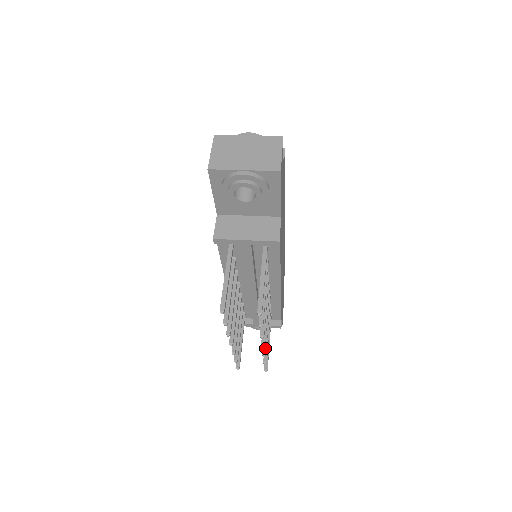
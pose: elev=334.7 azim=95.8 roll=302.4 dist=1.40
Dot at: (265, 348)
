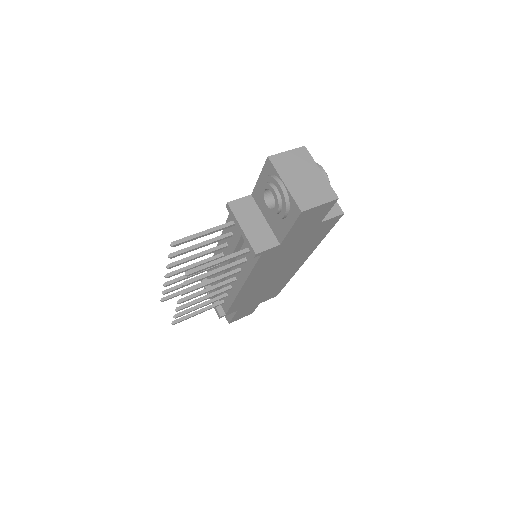
Dot at: (183, 307)
